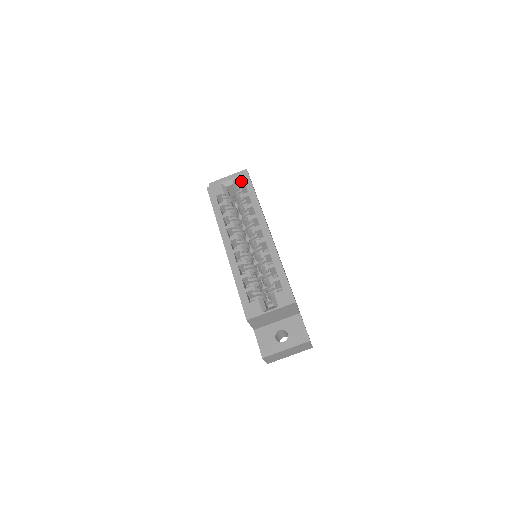
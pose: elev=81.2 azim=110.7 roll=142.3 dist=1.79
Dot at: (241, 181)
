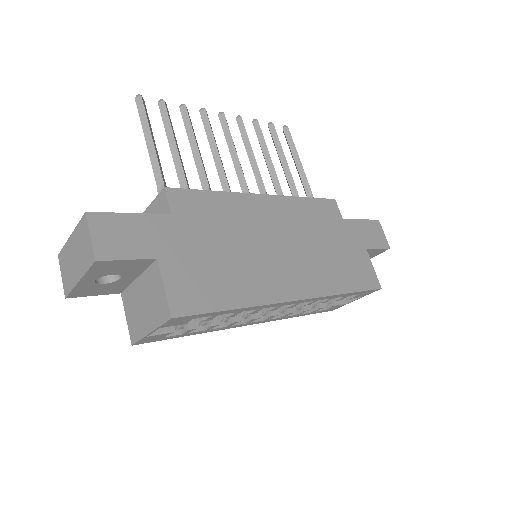
Dot at: (179, 323)
